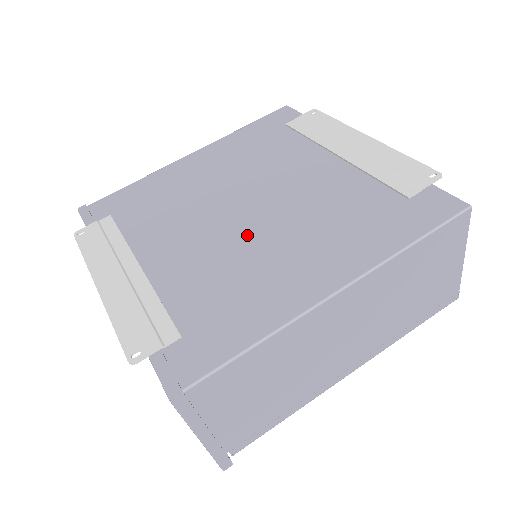
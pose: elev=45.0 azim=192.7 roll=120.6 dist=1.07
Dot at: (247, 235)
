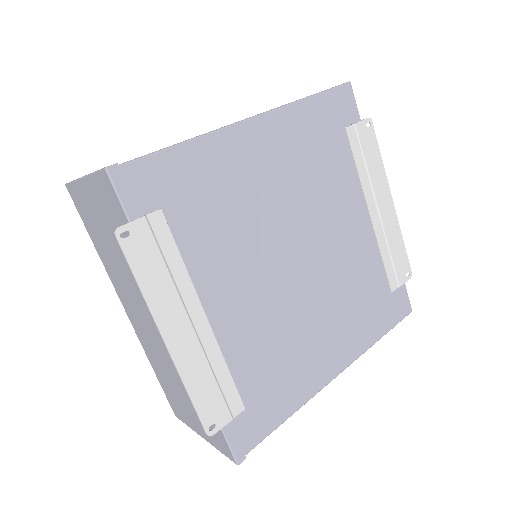
Dot at: (296, 299)
